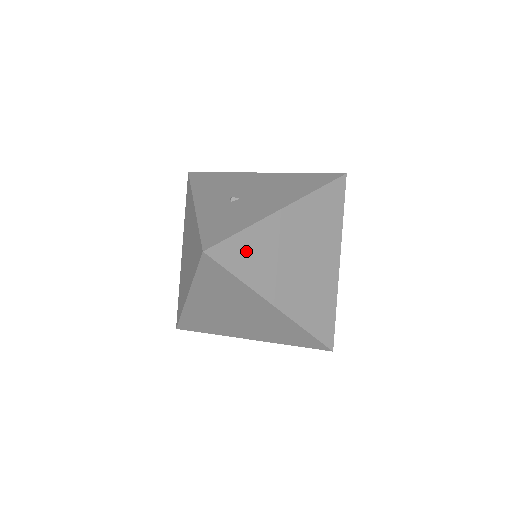
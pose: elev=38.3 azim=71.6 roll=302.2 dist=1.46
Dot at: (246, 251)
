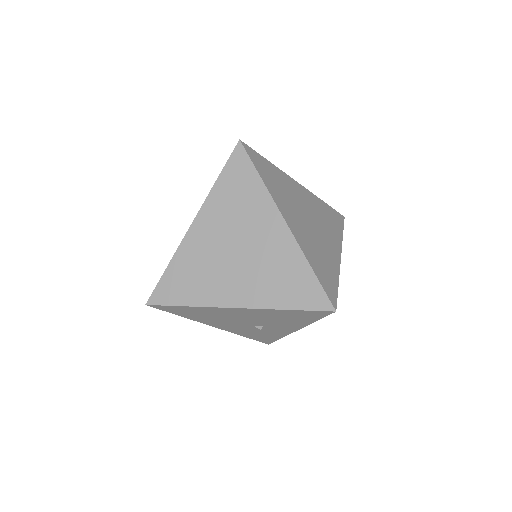
Dot at: (269, 172)
